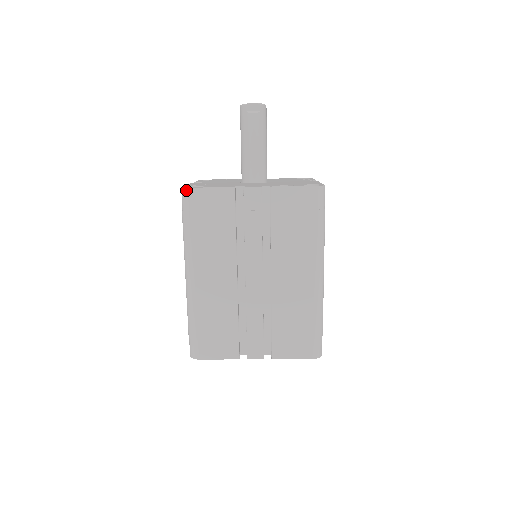
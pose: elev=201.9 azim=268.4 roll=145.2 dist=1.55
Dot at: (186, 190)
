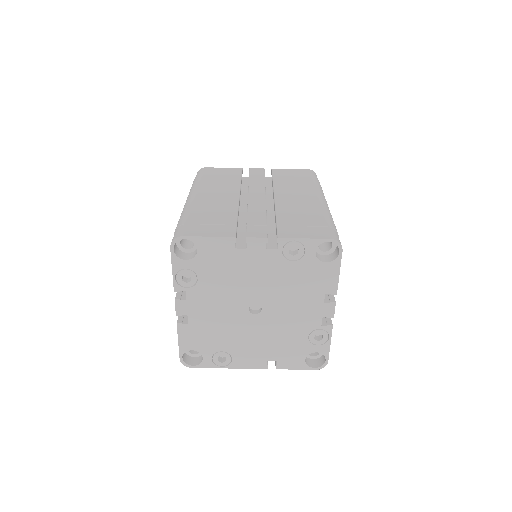
Dot at: (201, 169)
